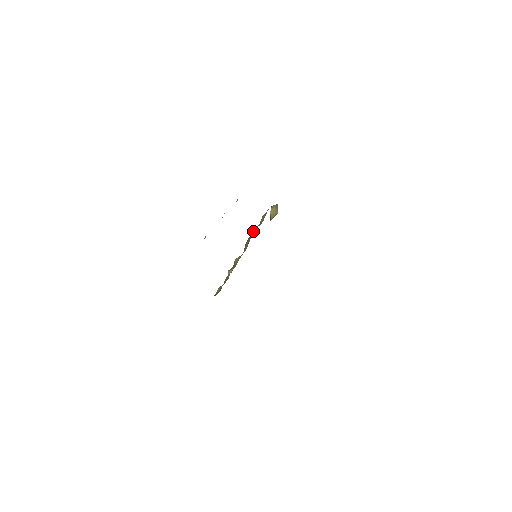
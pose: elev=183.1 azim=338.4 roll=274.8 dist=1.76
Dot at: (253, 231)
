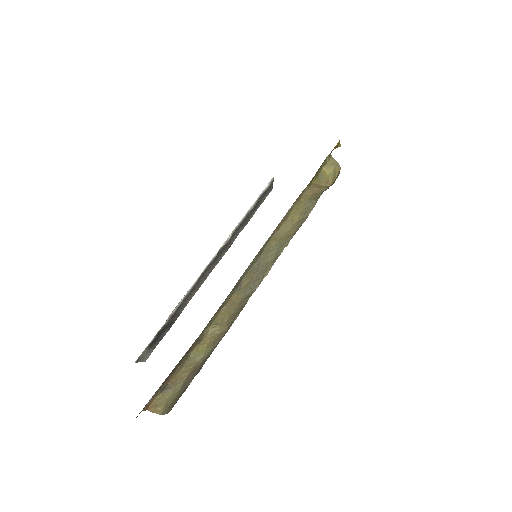
Dot at: (265, 260)
